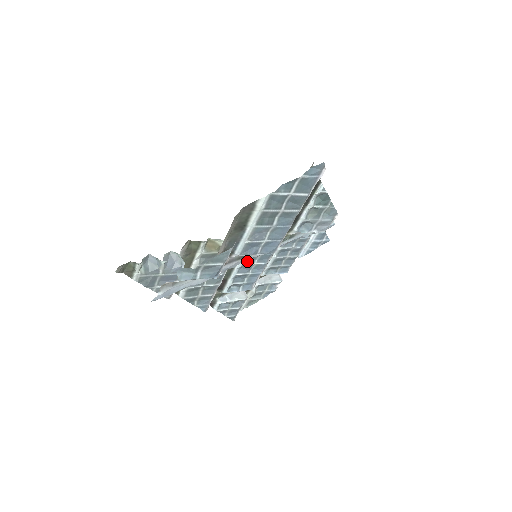
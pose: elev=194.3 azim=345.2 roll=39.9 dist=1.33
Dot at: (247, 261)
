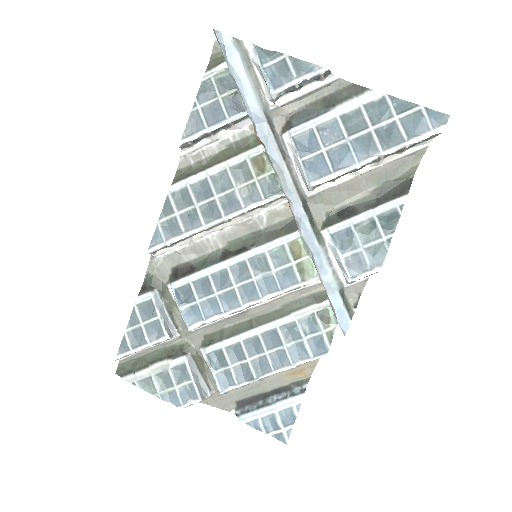
Dot at: (235, 272)
